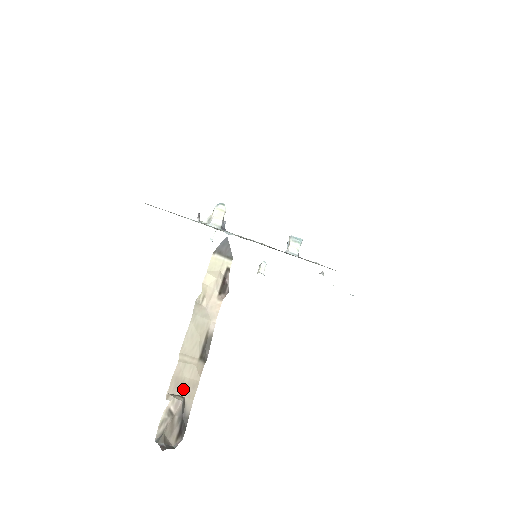
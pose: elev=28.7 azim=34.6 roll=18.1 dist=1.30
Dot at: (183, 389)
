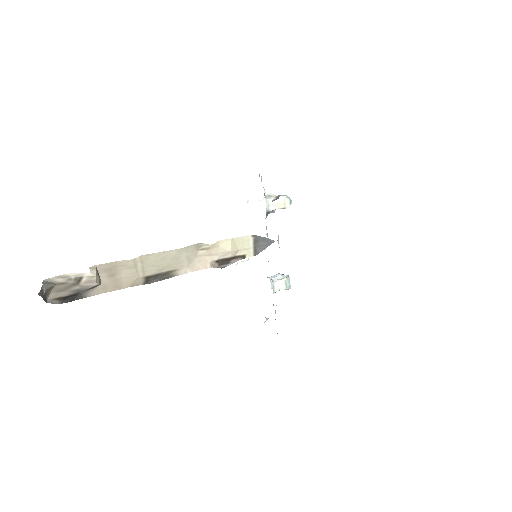
Dot at: (108, 278)
